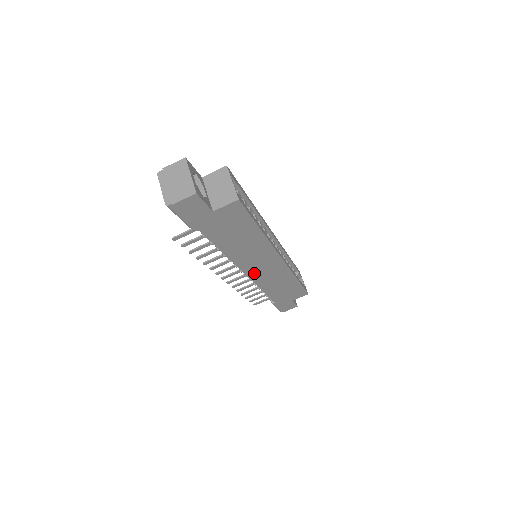
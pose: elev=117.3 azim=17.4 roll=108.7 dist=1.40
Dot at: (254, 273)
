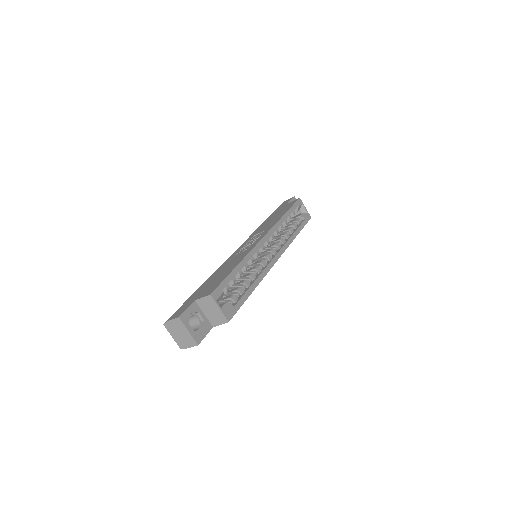
Dot at: occluded
